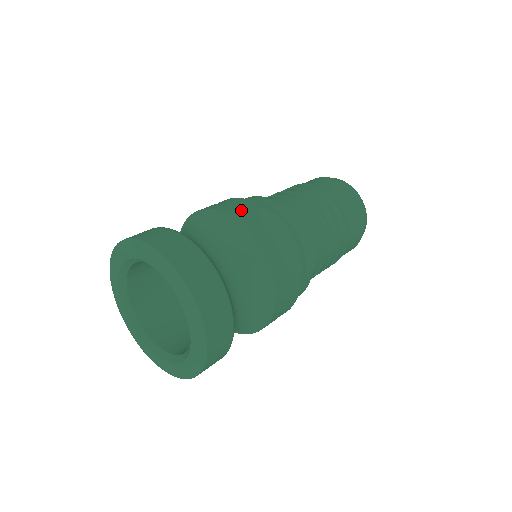
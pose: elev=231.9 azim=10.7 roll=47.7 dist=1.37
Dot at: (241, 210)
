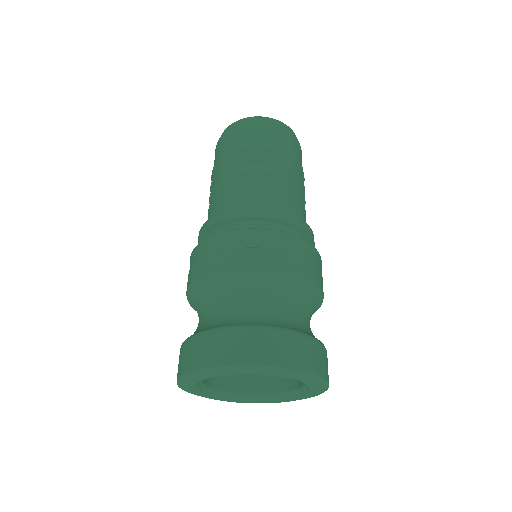
Dot at: (318, 270)
